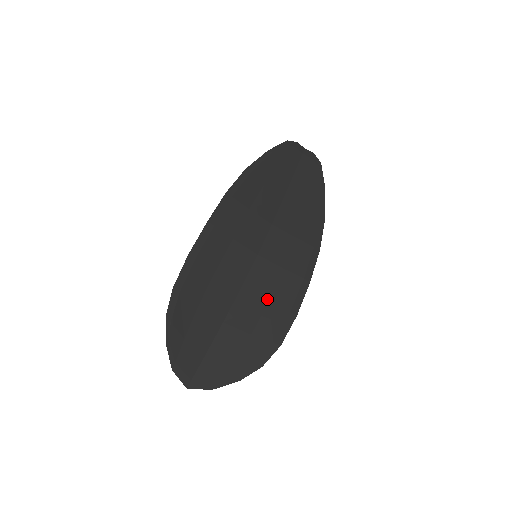
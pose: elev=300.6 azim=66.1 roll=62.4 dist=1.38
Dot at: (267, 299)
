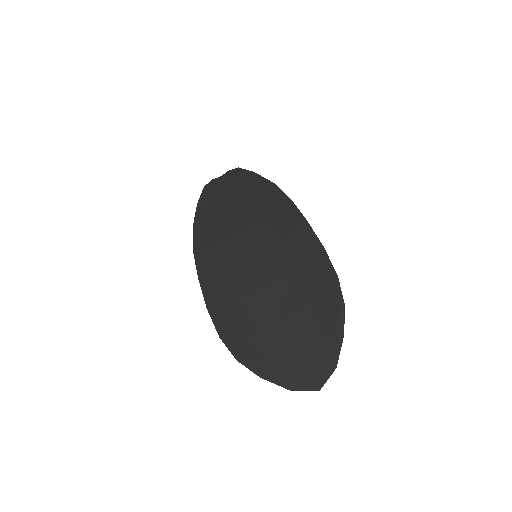
Dot at: (292, 266)
